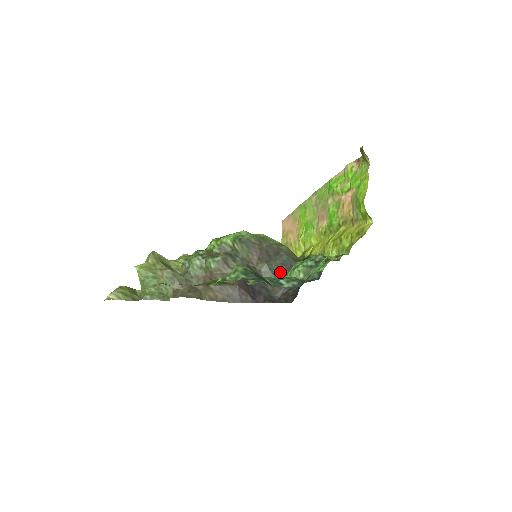
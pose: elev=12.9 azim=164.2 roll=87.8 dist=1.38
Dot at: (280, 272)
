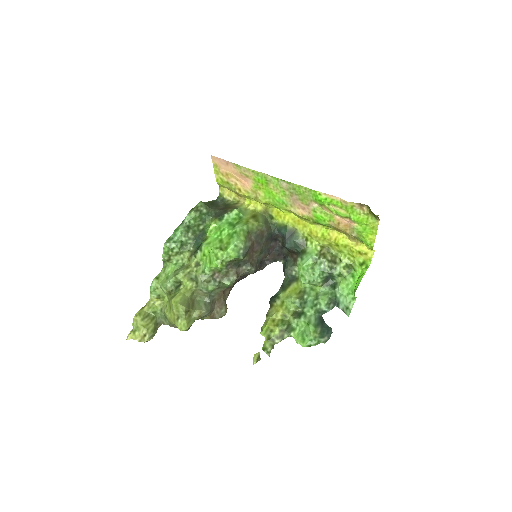
Dot at: (267, 247)
